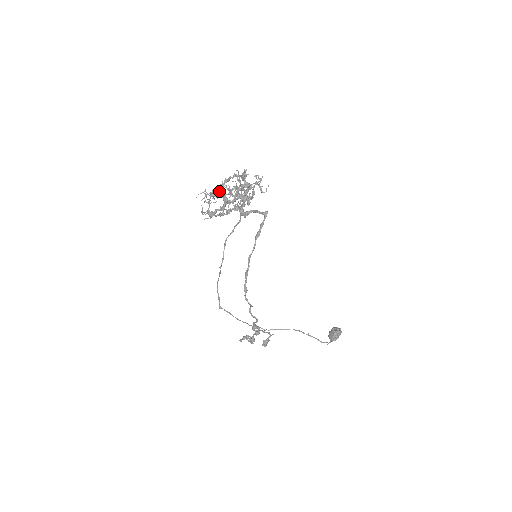
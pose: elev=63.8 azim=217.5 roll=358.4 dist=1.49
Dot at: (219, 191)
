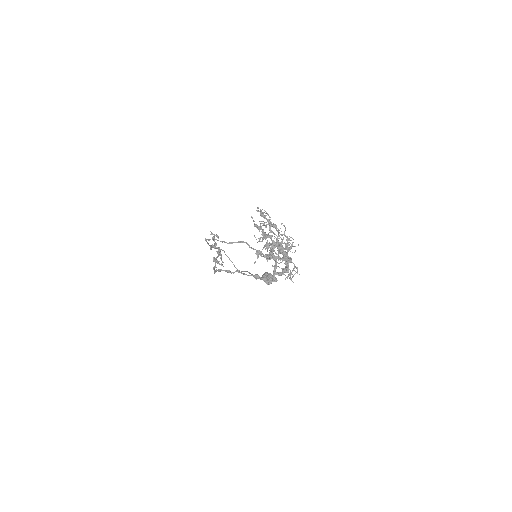
Dot at: occluded
